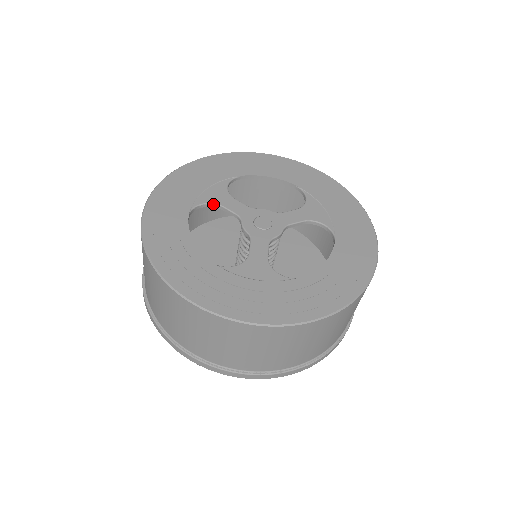
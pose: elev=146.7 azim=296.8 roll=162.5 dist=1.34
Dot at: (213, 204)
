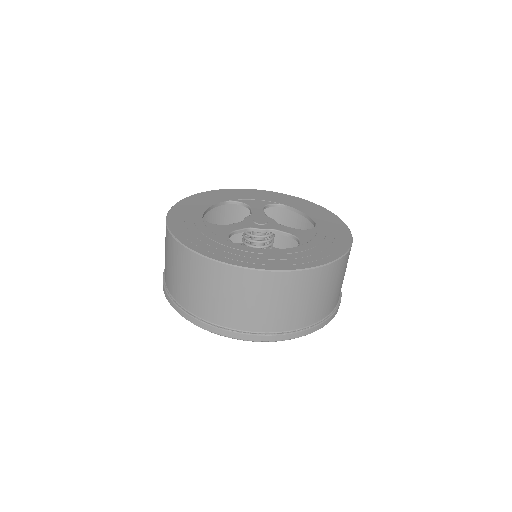
Dot at: (247, 205)
